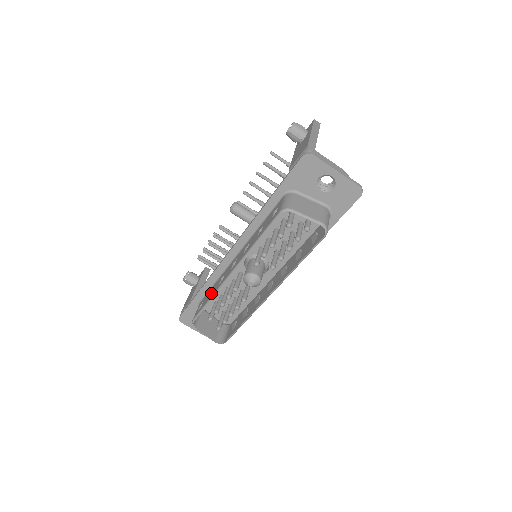
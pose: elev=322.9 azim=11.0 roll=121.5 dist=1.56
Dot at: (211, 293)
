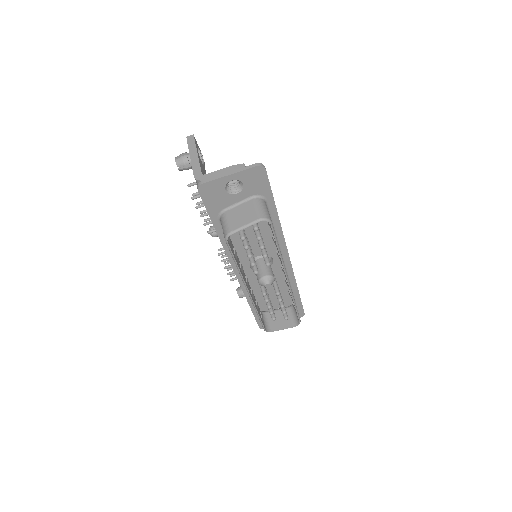
Dot at: occluded
